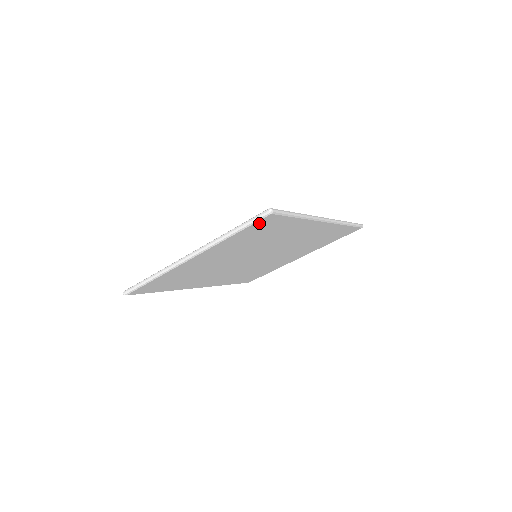
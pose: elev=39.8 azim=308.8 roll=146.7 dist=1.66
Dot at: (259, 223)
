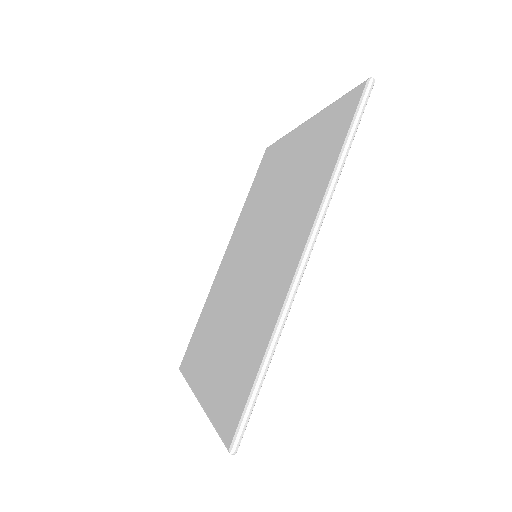
Dot at: occluded
